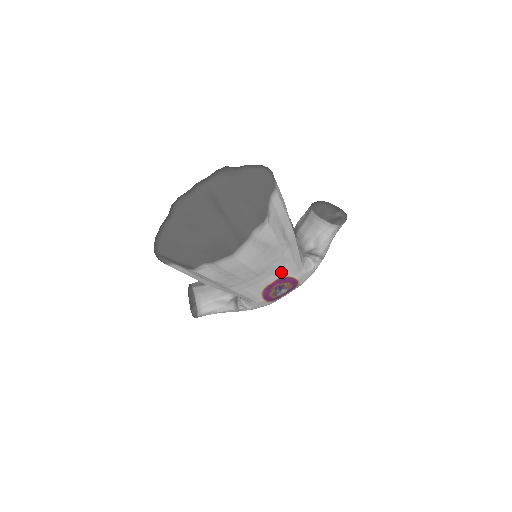
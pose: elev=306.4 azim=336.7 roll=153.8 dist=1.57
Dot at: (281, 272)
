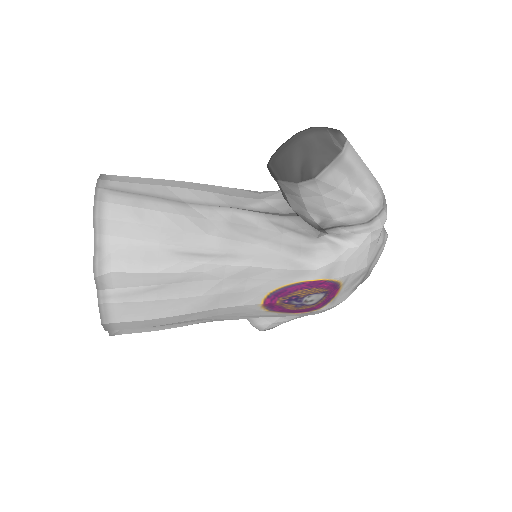
Dot at: (259, 288)
